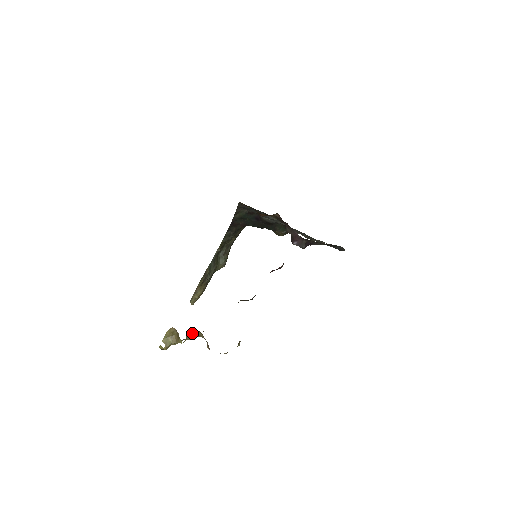
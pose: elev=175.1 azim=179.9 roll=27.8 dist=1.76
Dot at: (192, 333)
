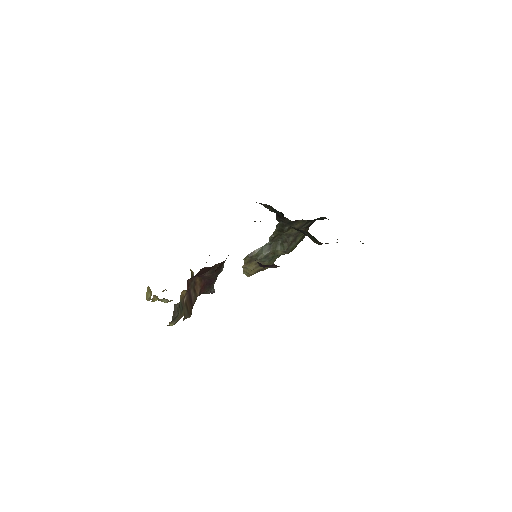
Dot at: occluded
